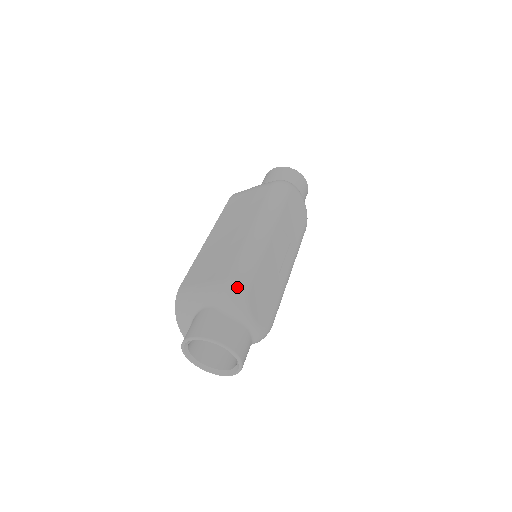
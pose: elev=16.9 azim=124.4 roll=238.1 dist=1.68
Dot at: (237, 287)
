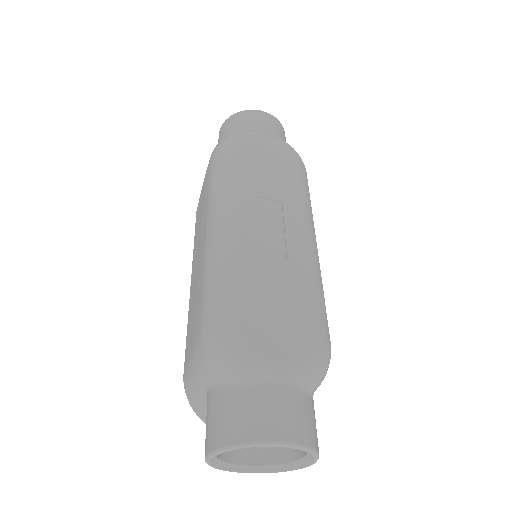
Dot at: (216, 337)
